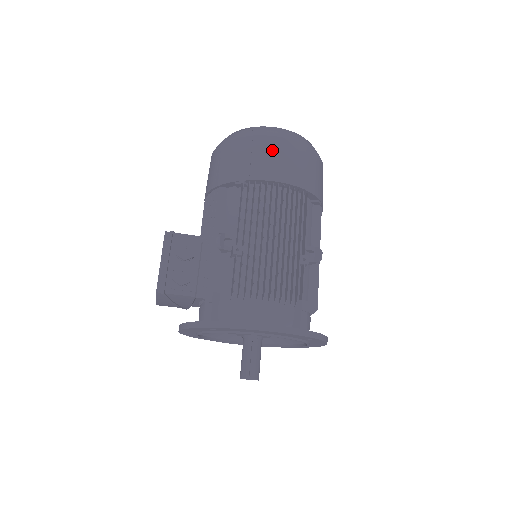
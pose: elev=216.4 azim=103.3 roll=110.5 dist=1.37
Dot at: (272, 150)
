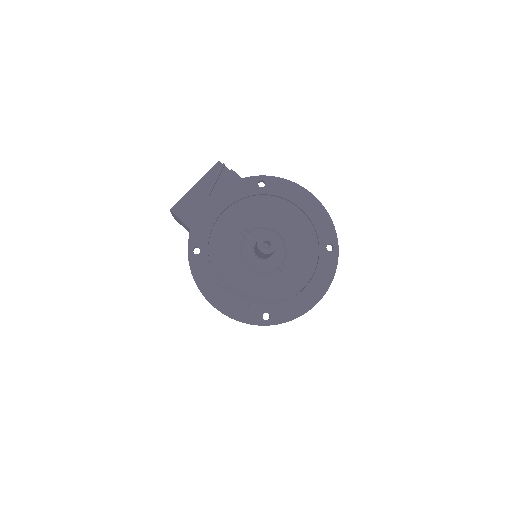
Dot at: occluded
